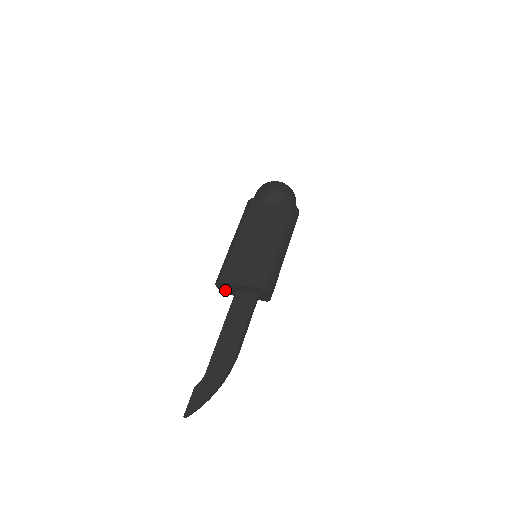
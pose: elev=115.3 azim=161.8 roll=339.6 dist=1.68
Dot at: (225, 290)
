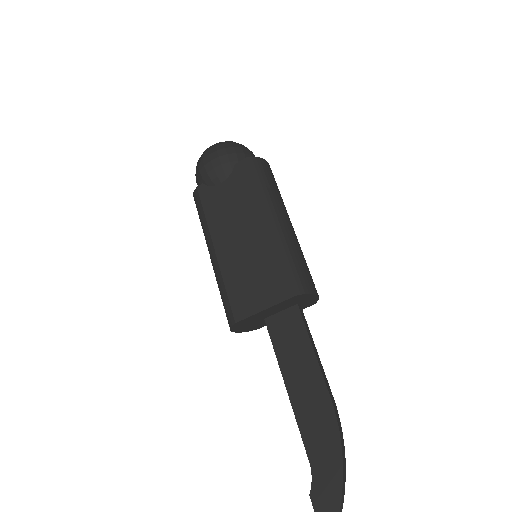
Dot at: (247, 328)
